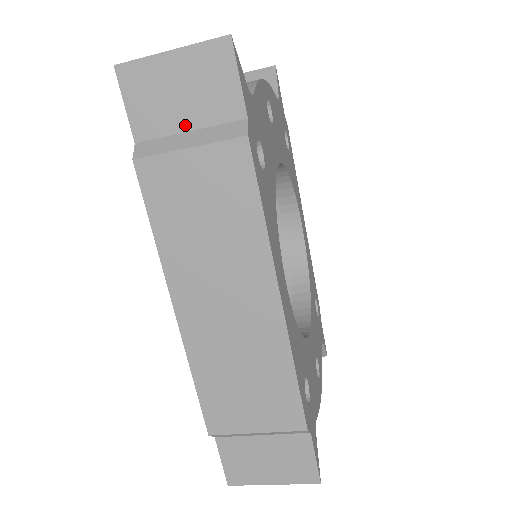
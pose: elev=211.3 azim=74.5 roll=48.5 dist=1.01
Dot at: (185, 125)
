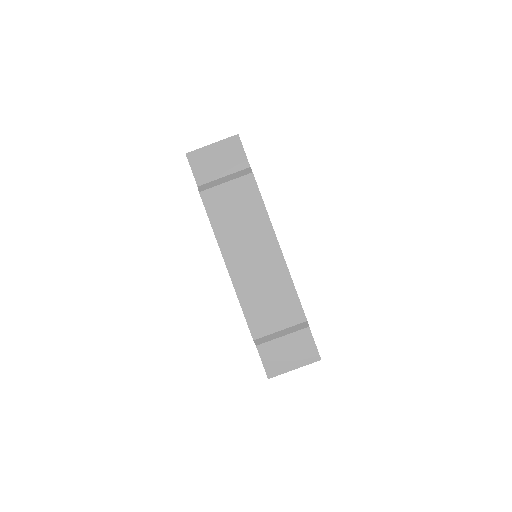
Dot at: (222, 174)
